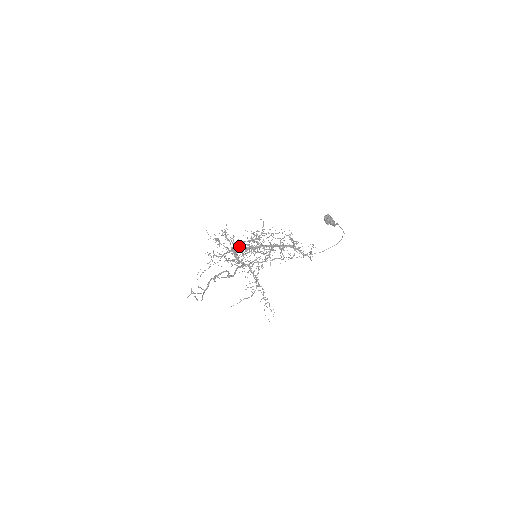
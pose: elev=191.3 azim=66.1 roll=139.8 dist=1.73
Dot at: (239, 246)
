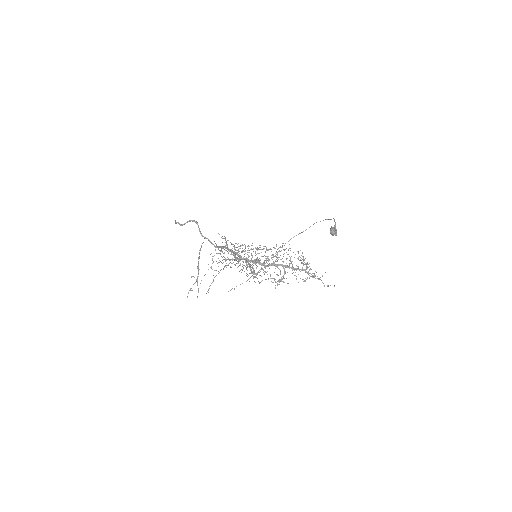
Dot at: (241, 252)
